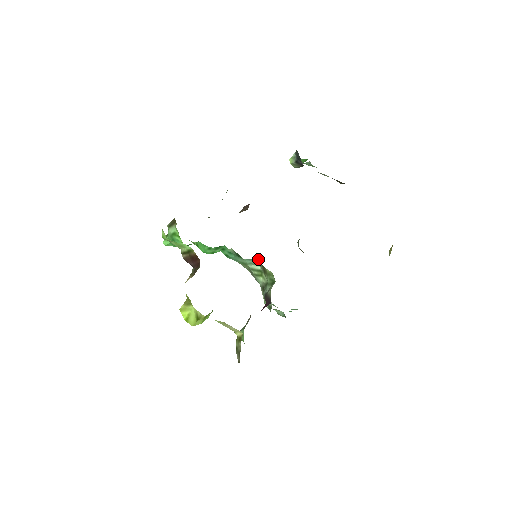
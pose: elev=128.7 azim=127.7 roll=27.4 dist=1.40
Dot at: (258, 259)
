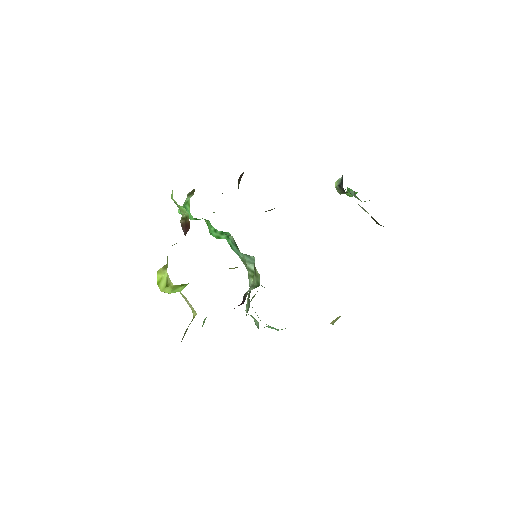
Dot at: occluded
